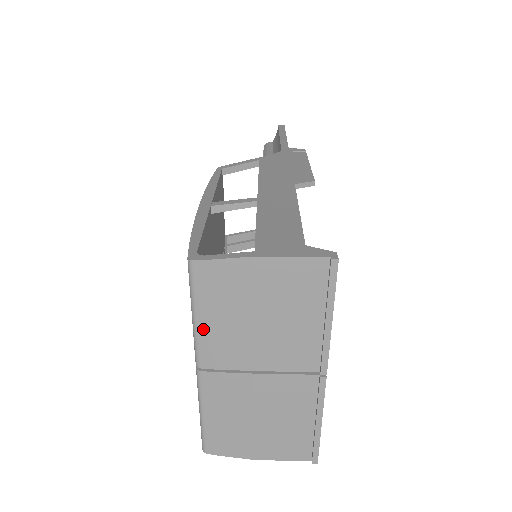
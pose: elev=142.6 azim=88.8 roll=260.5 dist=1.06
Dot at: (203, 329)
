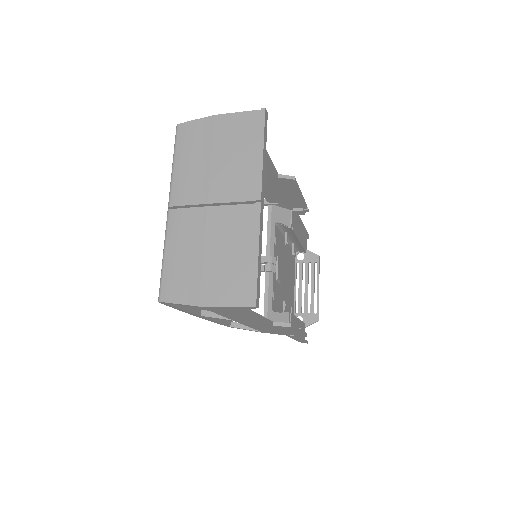
Dot at: (177, 172)
